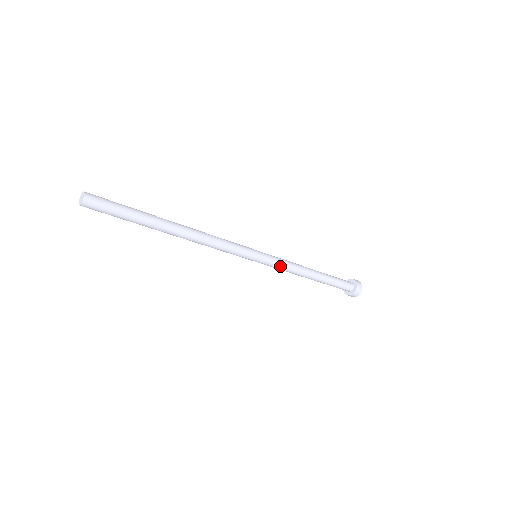
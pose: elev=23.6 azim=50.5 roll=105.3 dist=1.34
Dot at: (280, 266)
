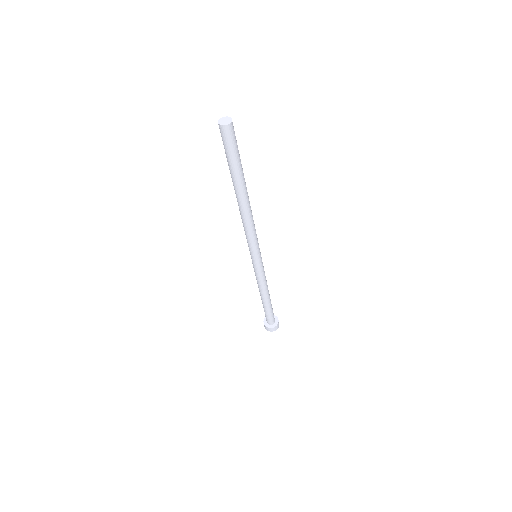
Dot at: (264, 273)
